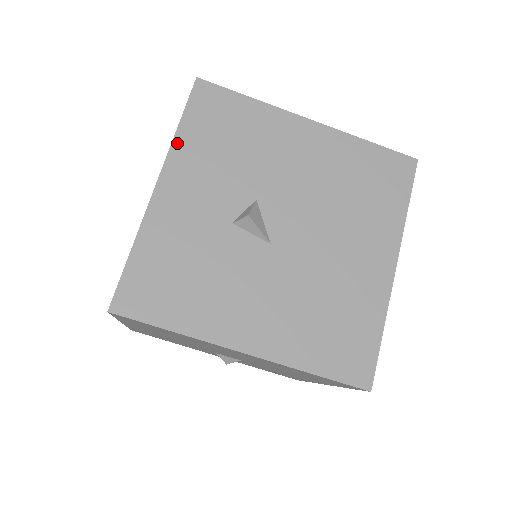
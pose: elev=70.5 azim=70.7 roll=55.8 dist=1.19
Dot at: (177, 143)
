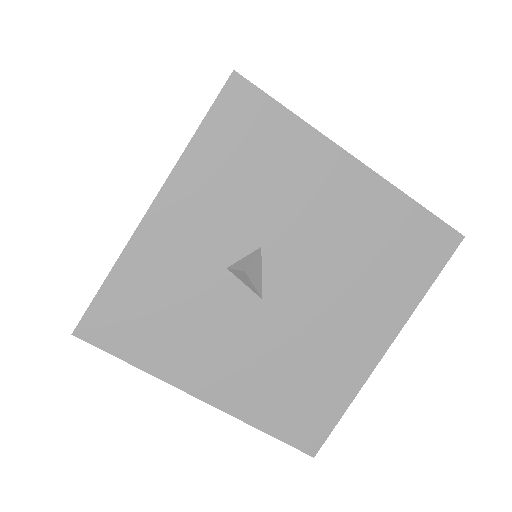
Dot at: (187, 158)
